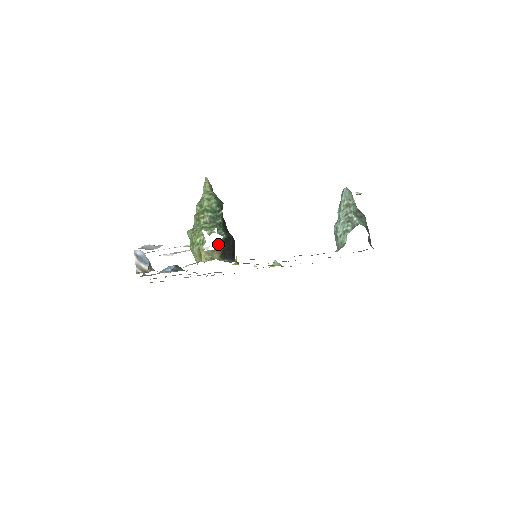
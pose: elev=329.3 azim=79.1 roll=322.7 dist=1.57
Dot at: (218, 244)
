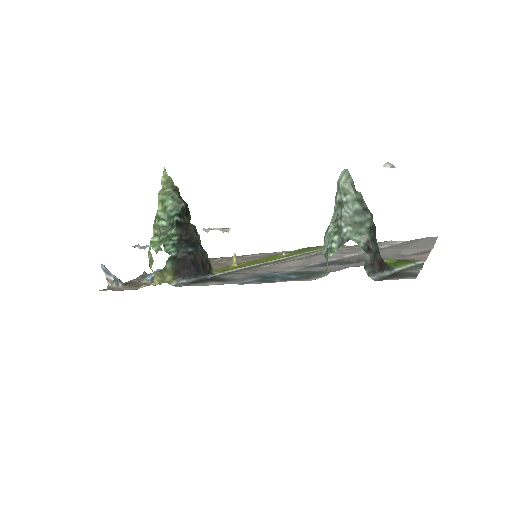
Dot at: (166, 264)
